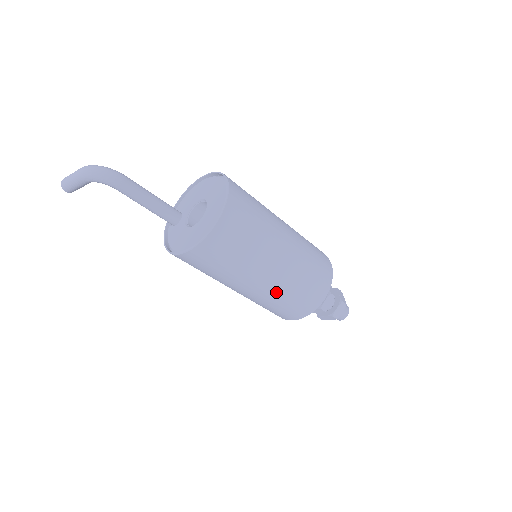
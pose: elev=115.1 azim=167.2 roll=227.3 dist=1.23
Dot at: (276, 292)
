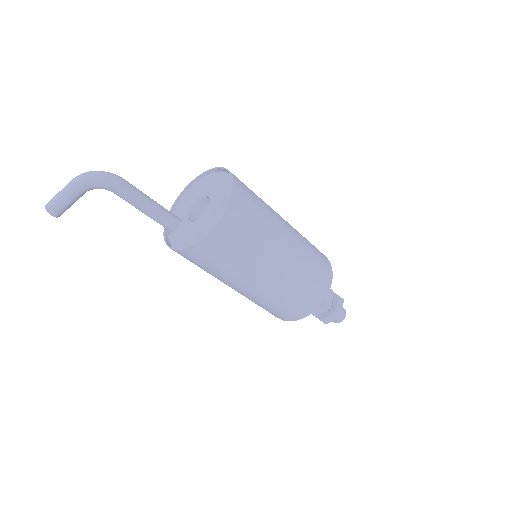
Dot at: (291, 277)
